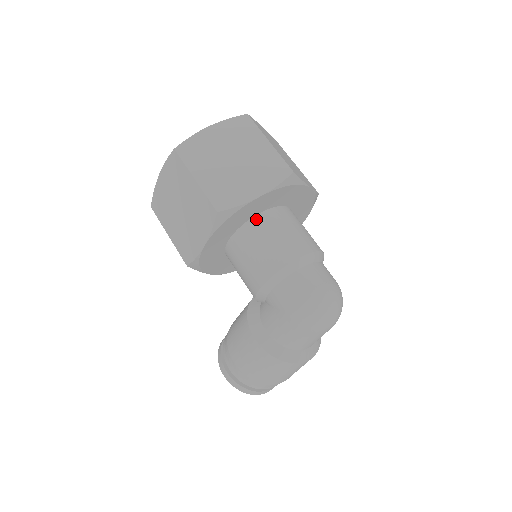
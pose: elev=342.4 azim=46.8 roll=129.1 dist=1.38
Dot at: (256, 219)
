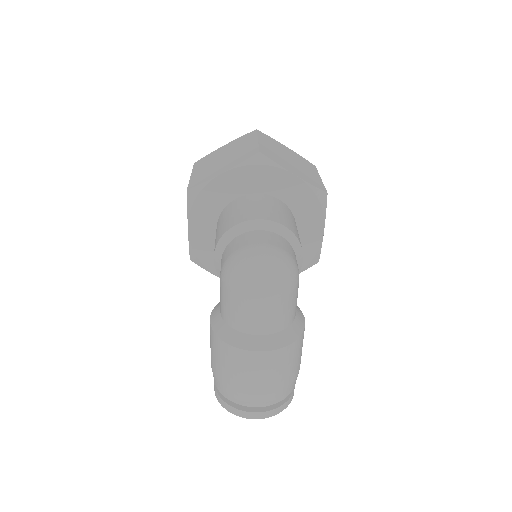
Dot at: (232, 202)
